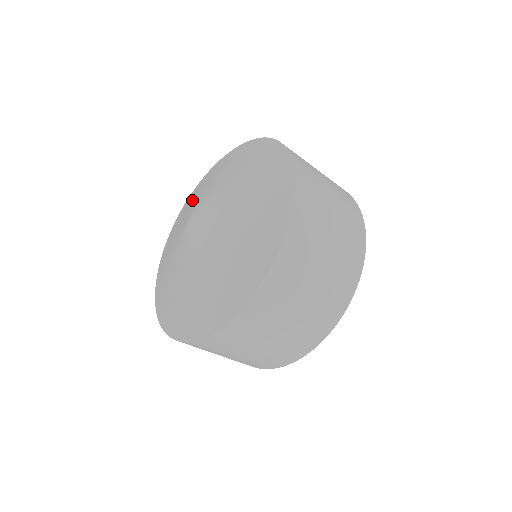
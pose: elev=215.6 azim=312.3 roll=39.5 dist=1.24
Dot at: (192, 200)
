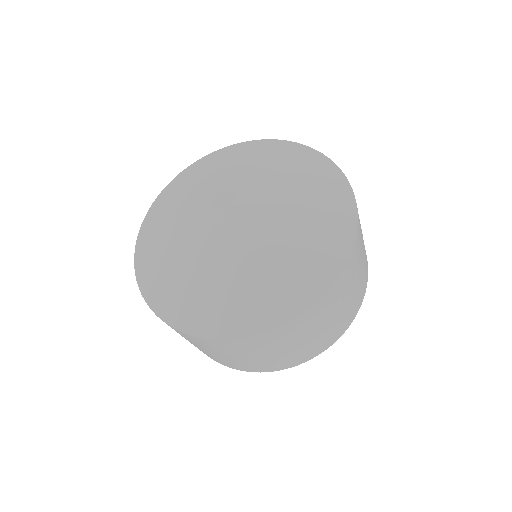
Dot at: (210, 177)
